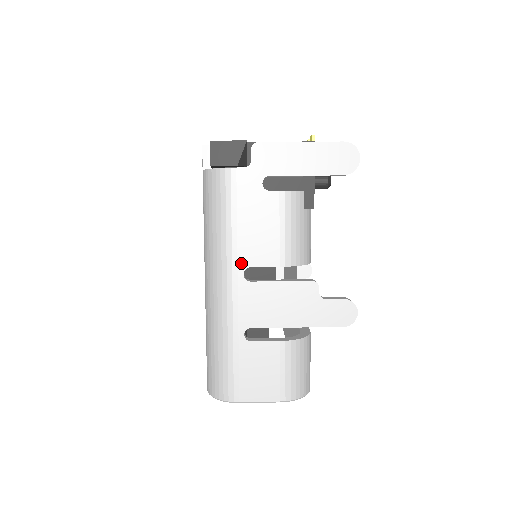
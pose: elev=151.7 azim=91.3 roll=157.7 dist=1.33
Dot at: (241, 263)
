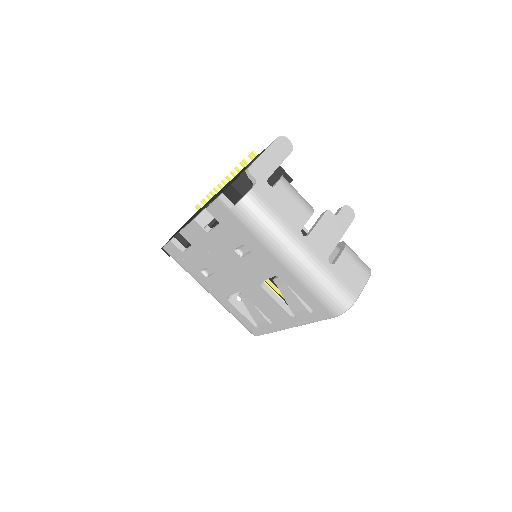
Dot at: (297, 231)
